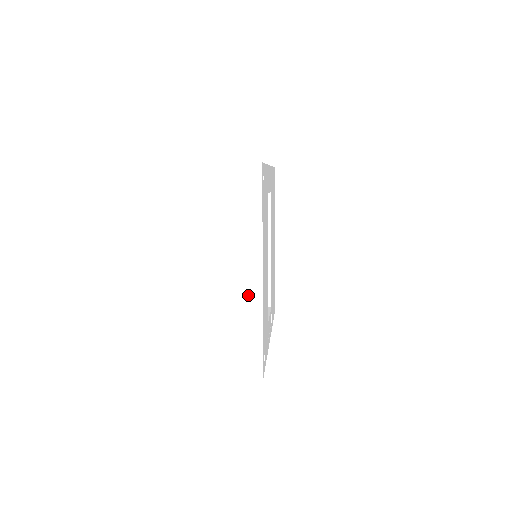
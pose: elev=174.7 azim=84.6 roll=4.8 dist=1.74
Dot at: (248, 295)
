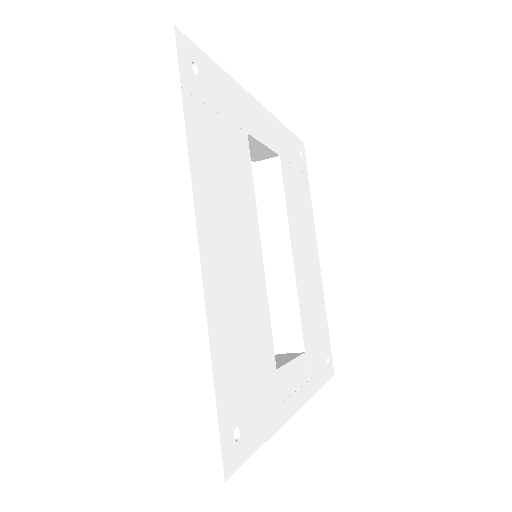
Dot at: (176, 290)
